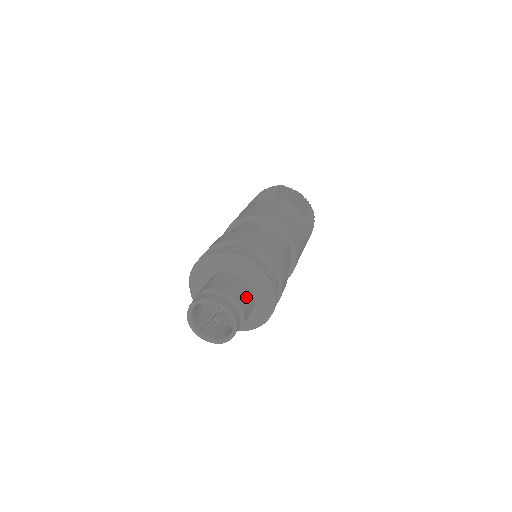
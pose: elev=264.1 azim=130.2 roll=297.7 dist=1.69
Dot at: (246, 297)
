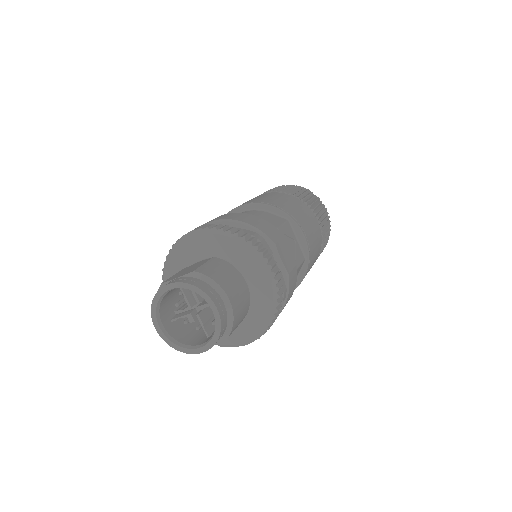
Dot at: (243, 305)
